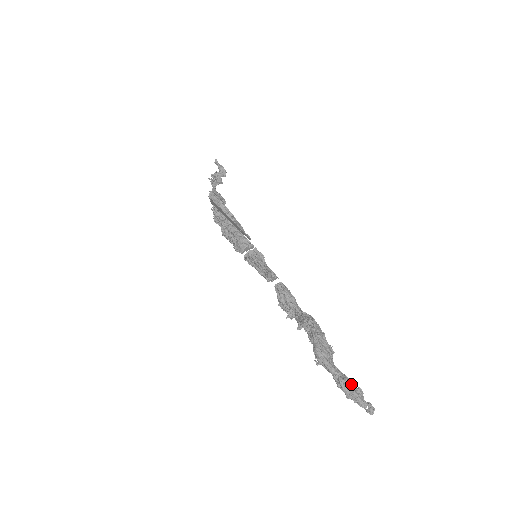
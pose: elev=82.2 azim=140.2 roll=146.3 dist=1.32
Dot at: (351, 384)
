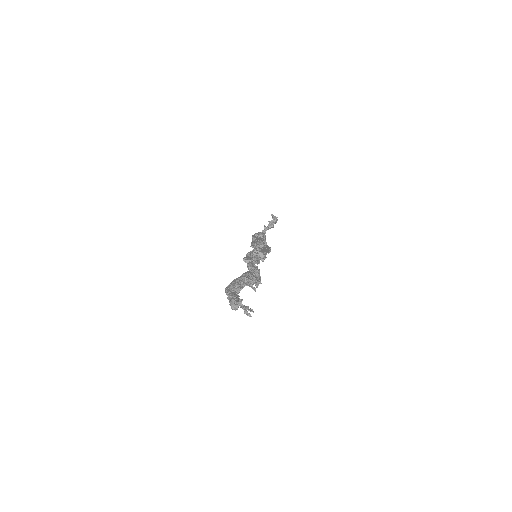
Dot at: (233, 298)
